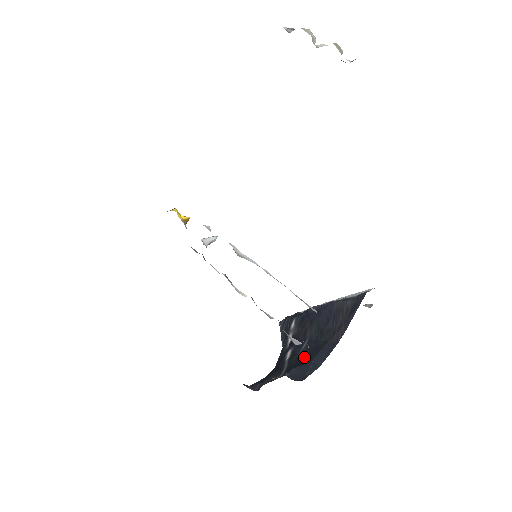
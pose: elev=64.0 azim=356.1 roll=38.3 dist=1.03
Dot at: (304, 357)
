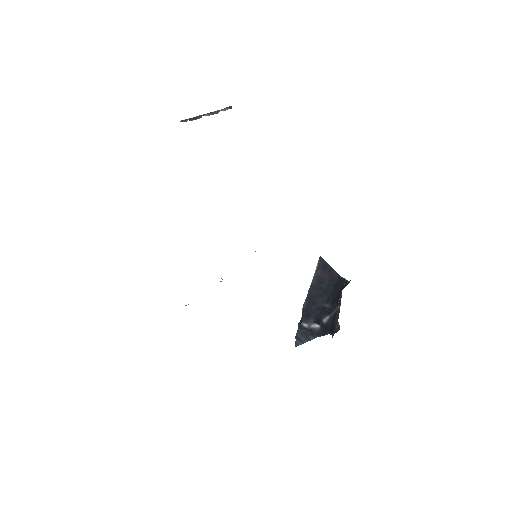
Dot at: (336, 297)
